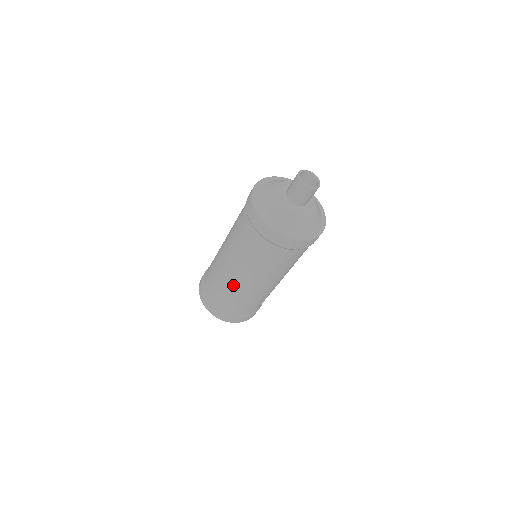
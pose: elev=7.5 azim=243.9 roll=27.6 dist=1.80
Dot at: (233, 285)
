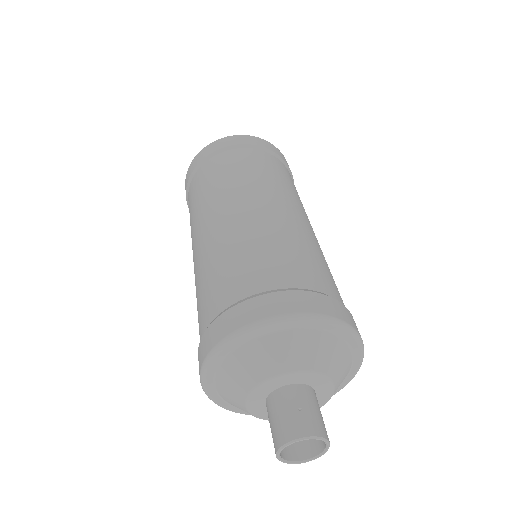
Dot at: occluded
